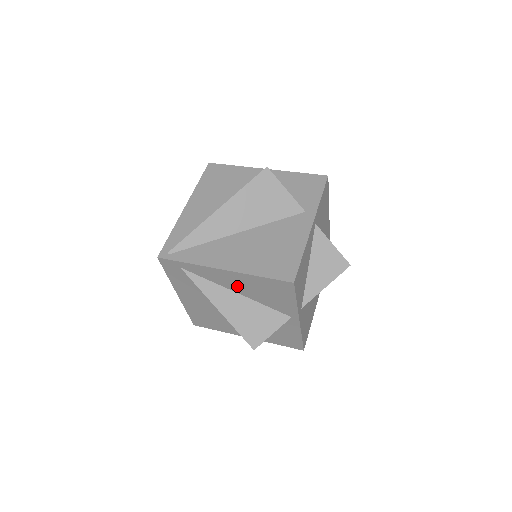
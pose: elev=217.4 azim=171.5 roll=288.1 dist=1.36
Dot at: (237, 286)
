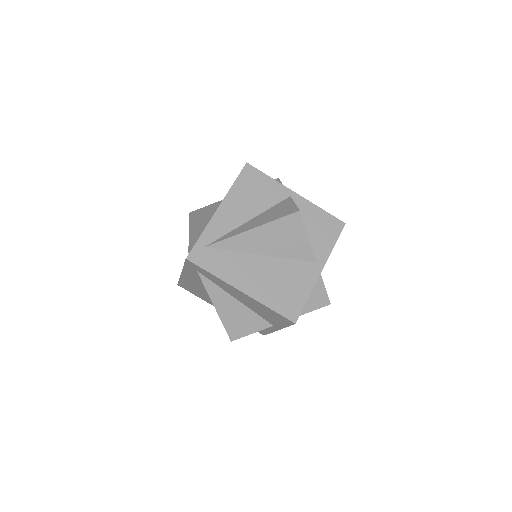
Dot at: (241, 213)
